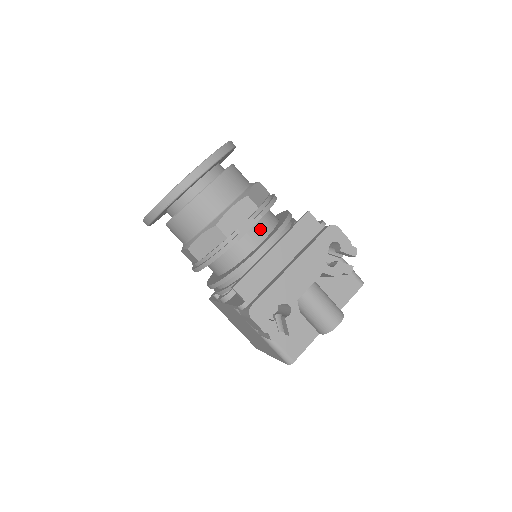
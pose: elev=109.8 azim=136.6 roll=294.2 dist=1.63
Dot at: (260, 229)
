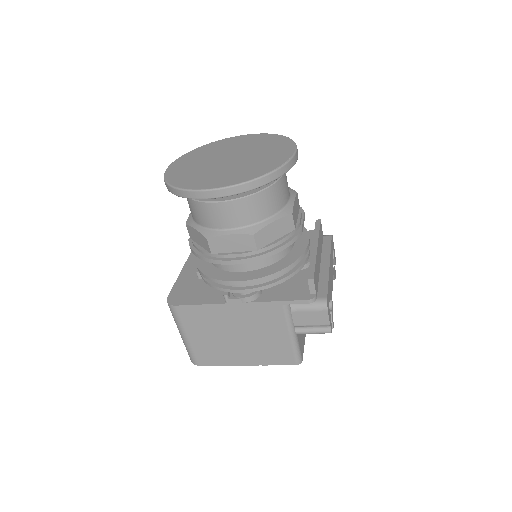
Dot at: occluded
